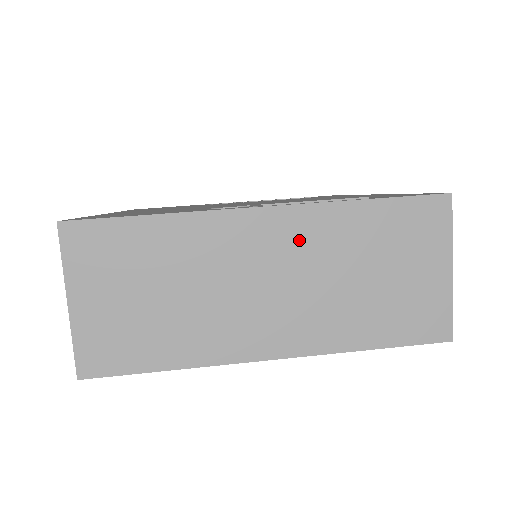
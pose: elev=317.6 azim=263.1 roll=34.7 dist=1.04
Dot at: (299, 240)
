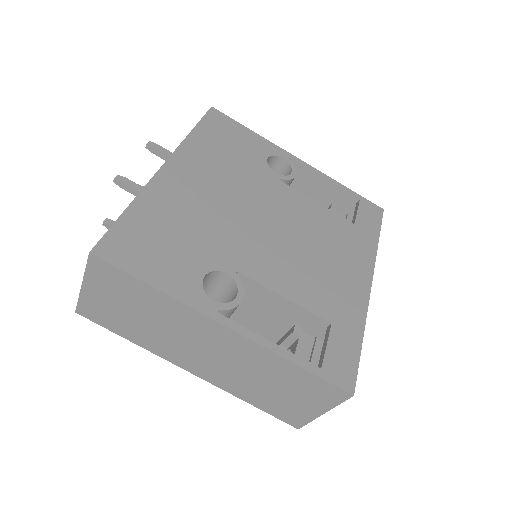
Dot at: (239, 351)
